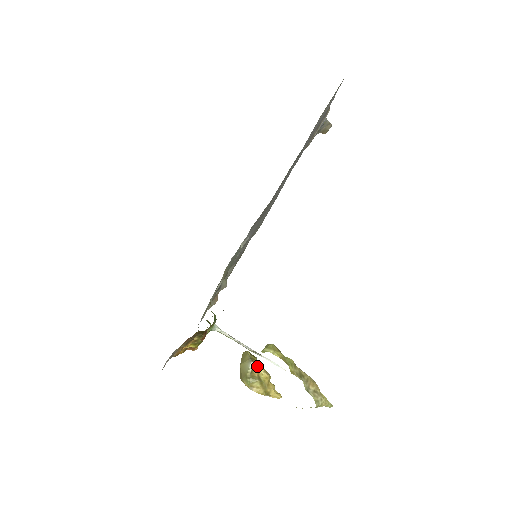
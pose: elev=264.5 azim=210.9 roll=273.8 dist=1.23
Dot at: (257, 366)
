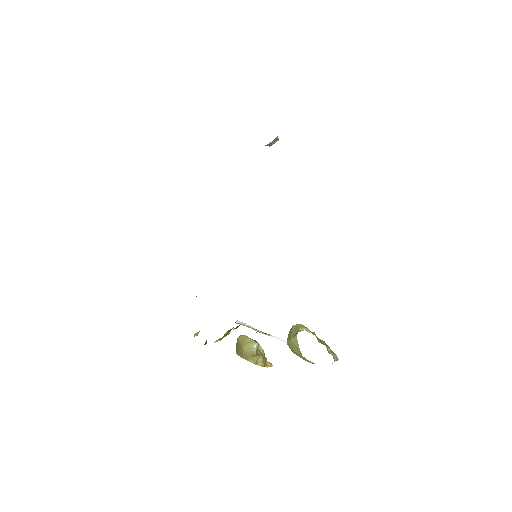
Dot at: (258, 345)
